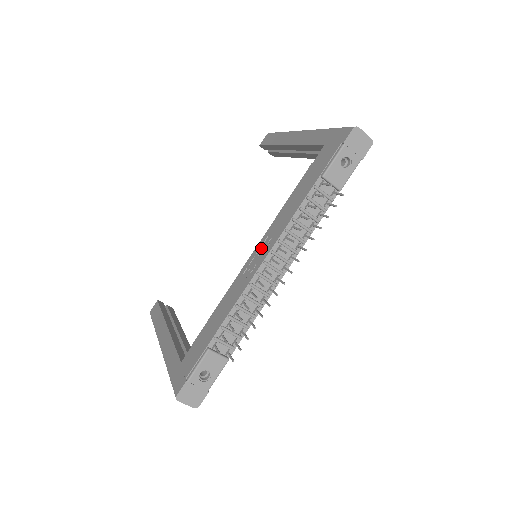
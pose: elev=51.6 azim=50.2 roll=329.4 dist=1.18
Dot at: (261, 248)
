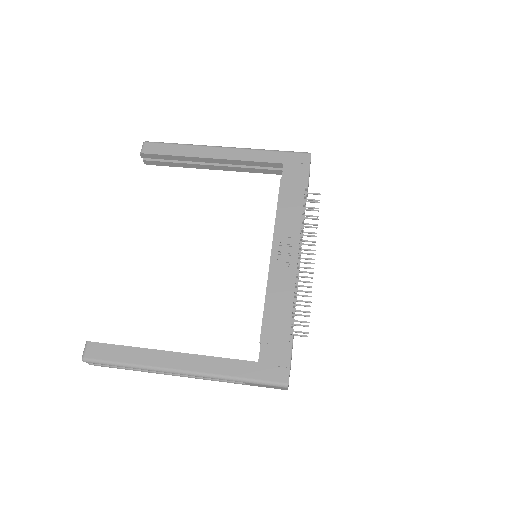
Dot at: (281, 247)
